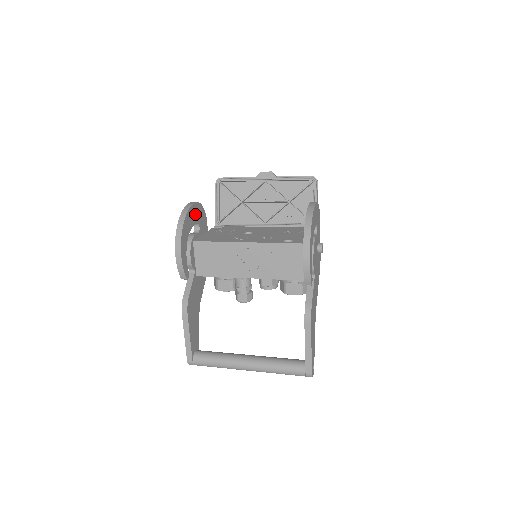
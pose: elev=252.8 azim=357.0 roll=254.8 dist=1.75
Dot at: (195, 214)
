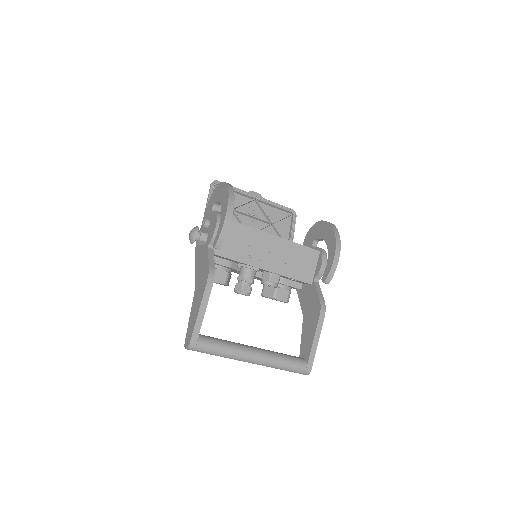
Dot at: occluded
